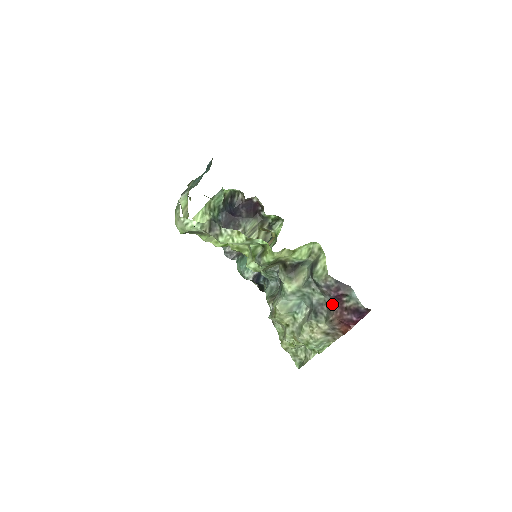
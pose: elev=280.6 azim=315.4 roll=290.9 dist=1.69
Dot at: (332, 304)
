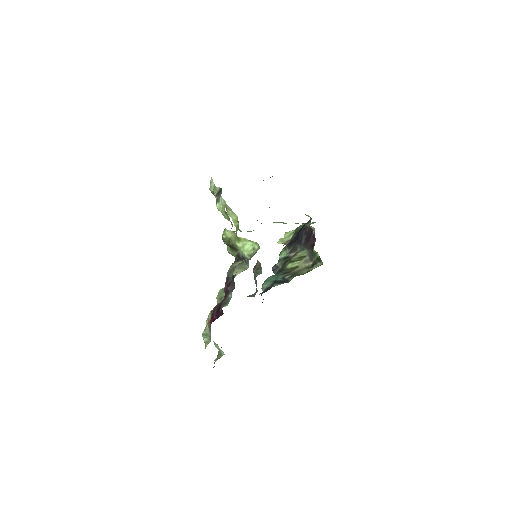
Dot at: occluded
